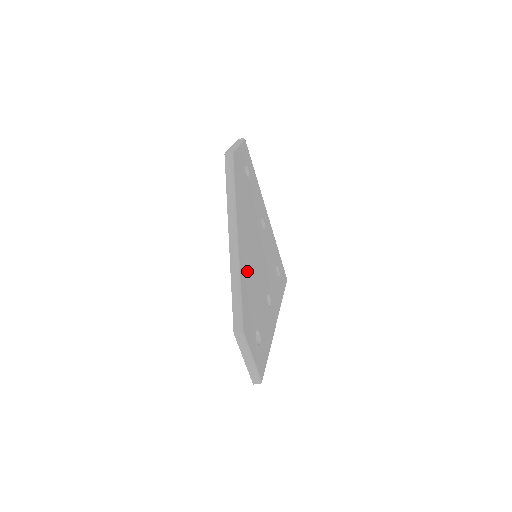
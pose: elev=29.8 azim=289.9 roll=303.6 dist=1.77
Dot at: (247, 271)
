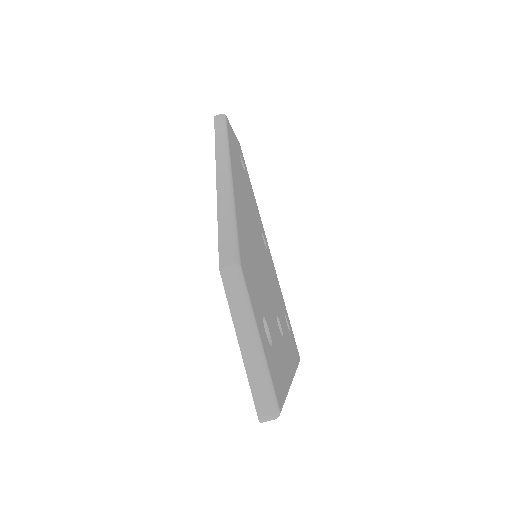
Dot at: (245, 225)
